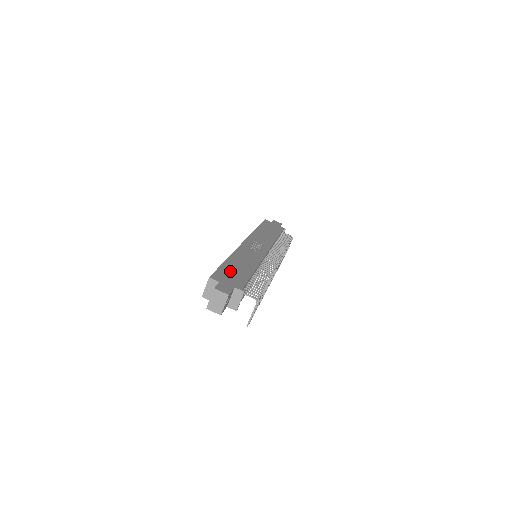
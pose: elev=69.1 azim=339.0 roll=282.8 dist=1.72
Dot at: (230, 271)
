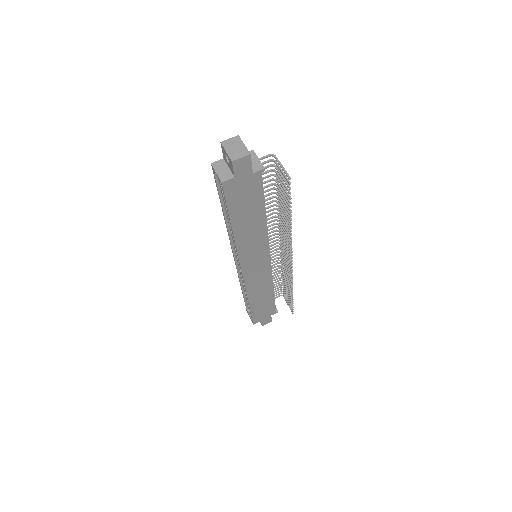
Dot at: occluded
